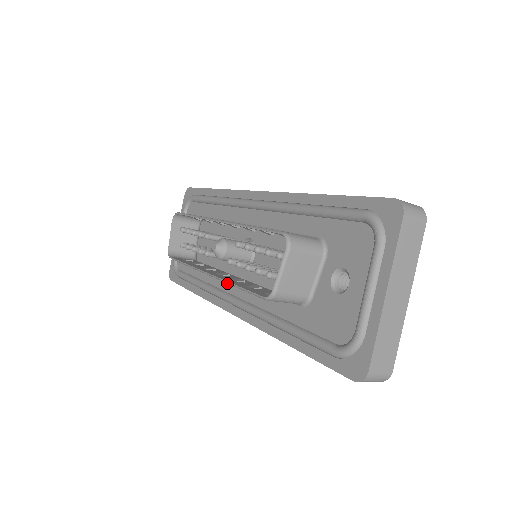
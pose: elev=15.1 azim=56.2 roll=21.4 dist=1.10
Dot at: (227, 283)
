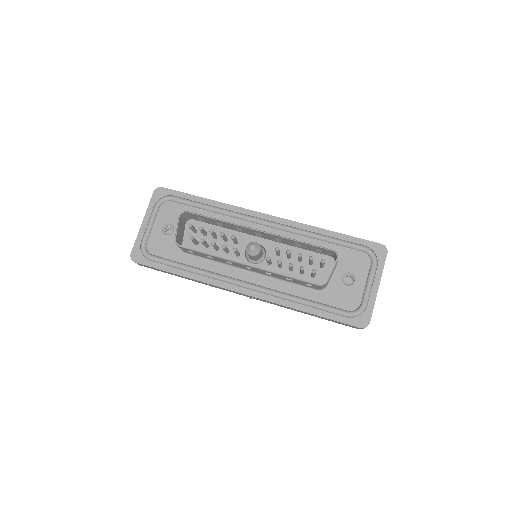
Dot at: (273, 273)
